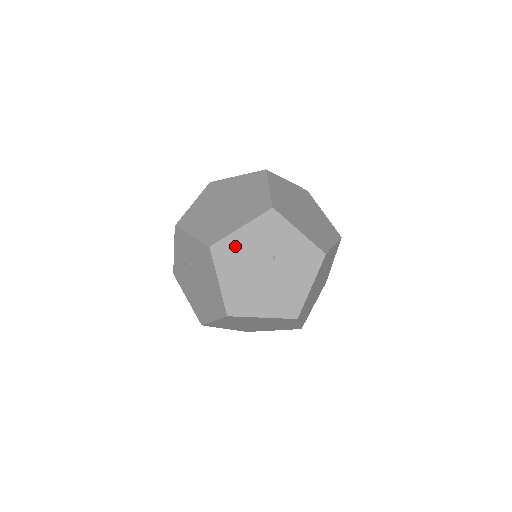
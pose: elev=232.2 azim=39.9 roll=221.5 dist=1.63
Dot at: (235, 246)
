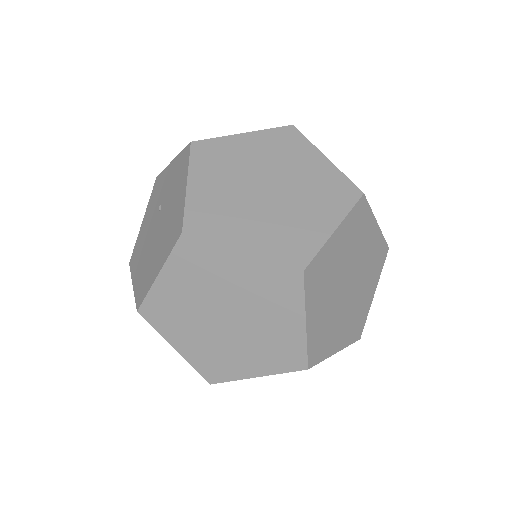
Dot at: (140, 240)
